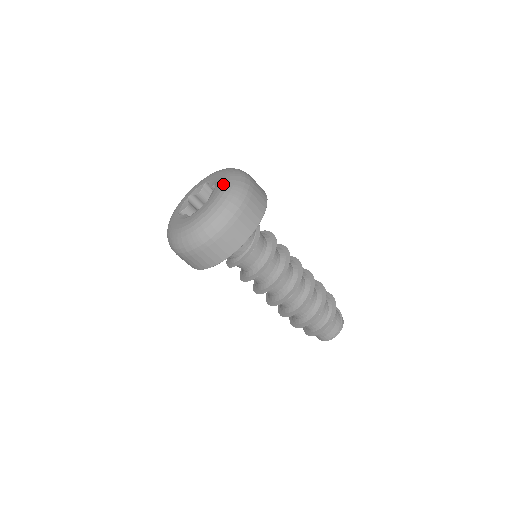
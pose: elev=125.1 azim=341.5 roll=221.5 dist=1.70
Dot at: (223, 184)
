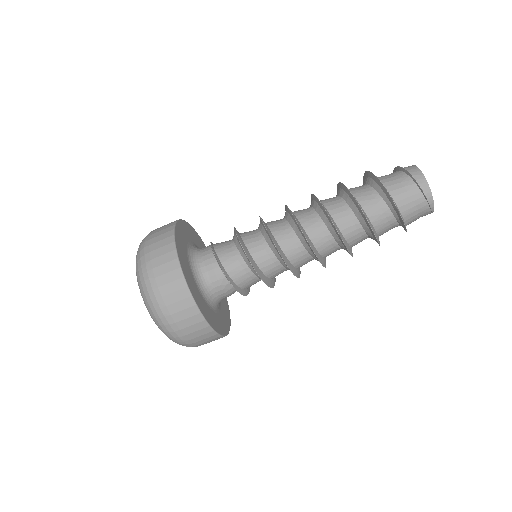
Dot at: occluded
